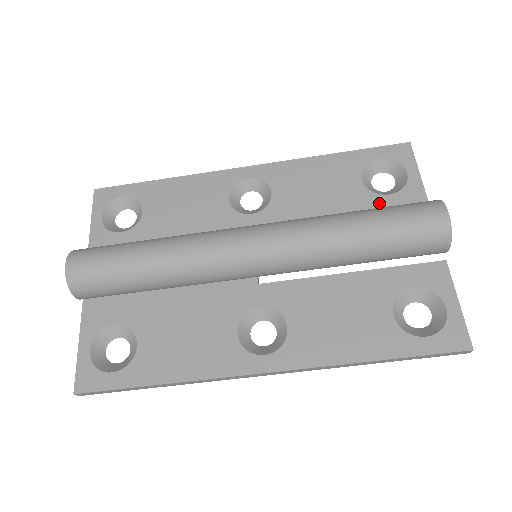
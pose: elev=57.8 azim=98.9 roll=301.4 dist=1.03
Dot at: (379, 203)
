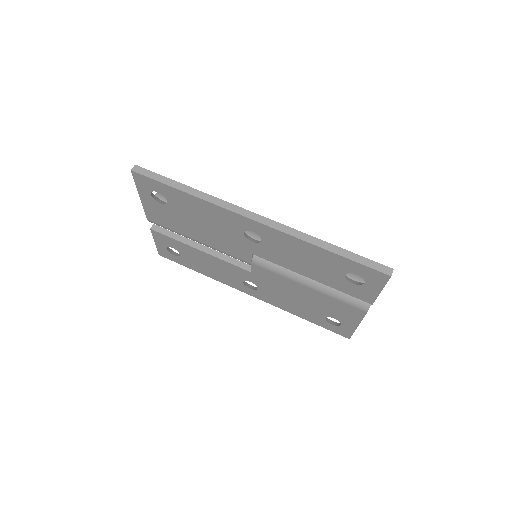
Dot at: occluded
